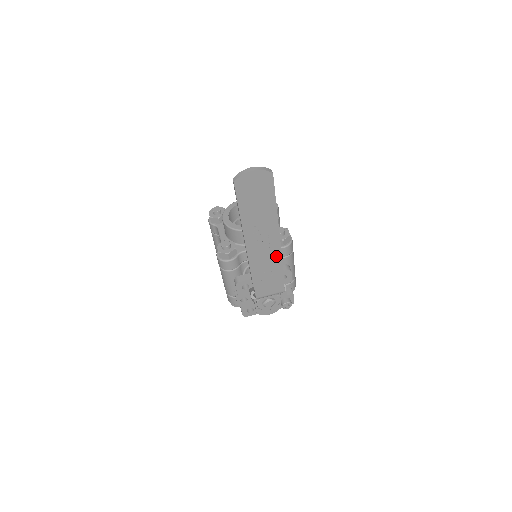
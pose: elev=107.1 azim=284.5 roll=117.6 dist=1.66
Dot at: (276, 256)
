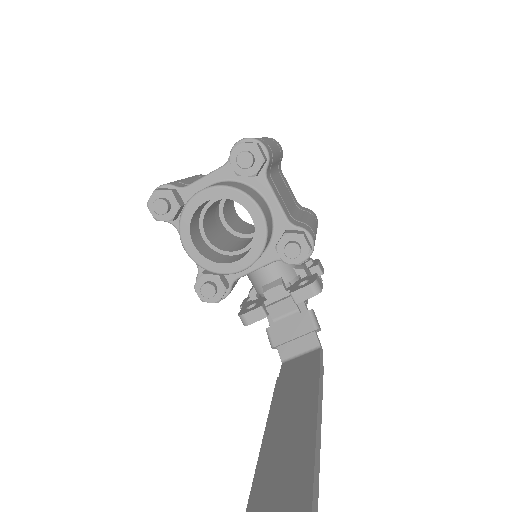
Dot at: occluded
